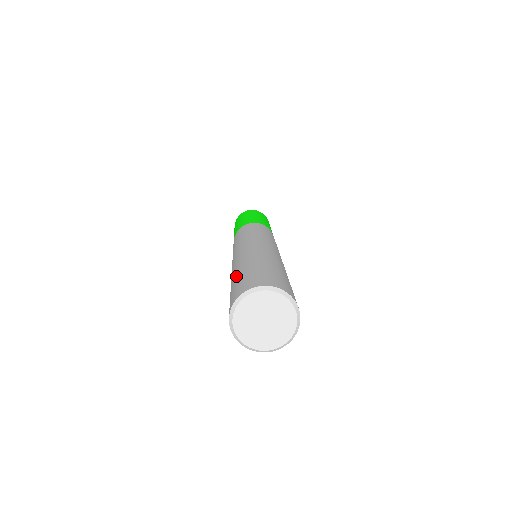
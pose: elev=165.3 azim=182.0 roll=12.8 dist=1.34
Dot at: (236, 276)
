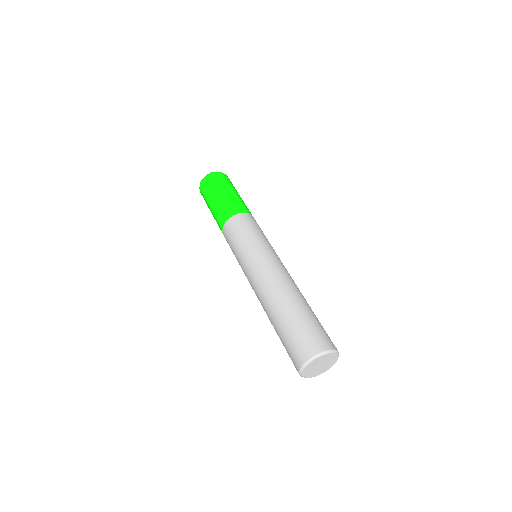
Dot at: (296, 315)
